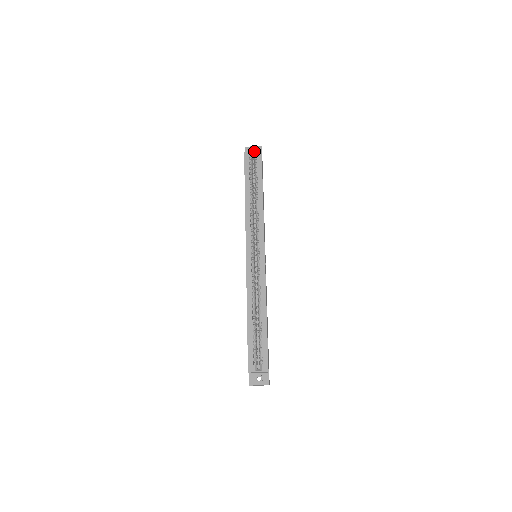
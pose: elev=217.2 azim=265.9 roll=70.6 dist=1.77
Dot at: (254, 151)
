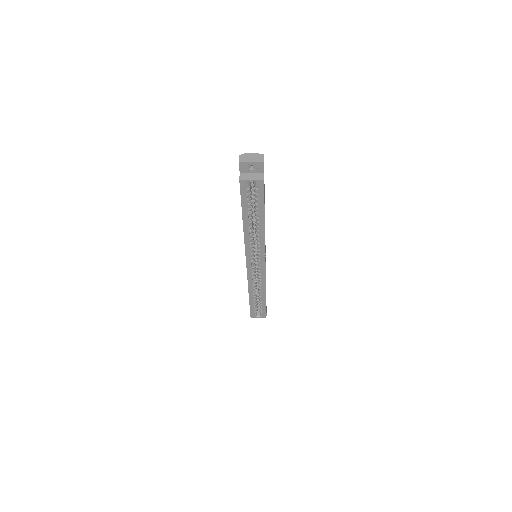
Dot at: (253, 180)
